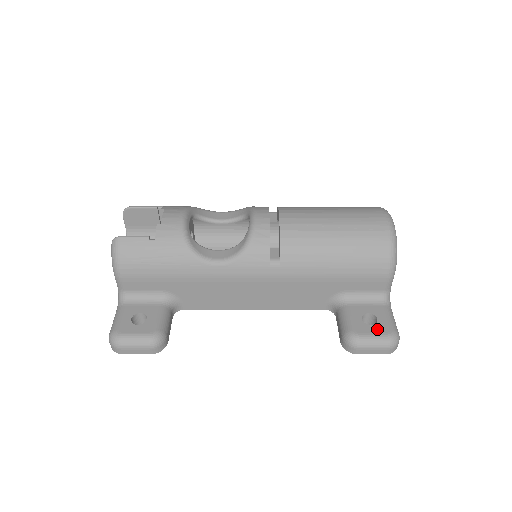
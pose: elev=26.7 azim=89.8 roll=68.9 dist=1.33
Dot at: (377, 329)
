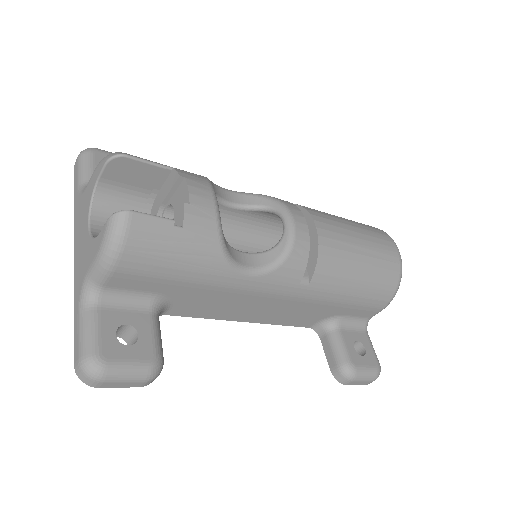
Dot at: (368, 361)
